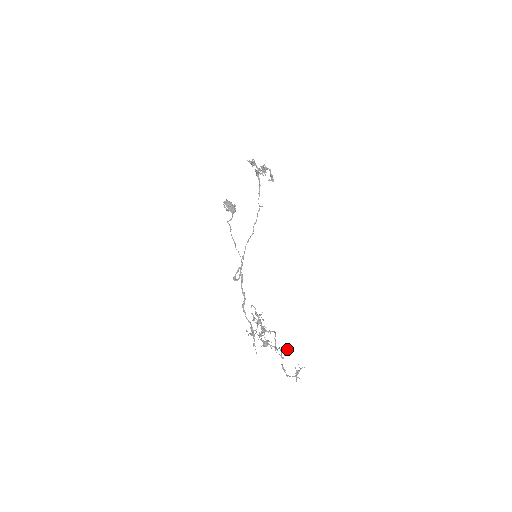
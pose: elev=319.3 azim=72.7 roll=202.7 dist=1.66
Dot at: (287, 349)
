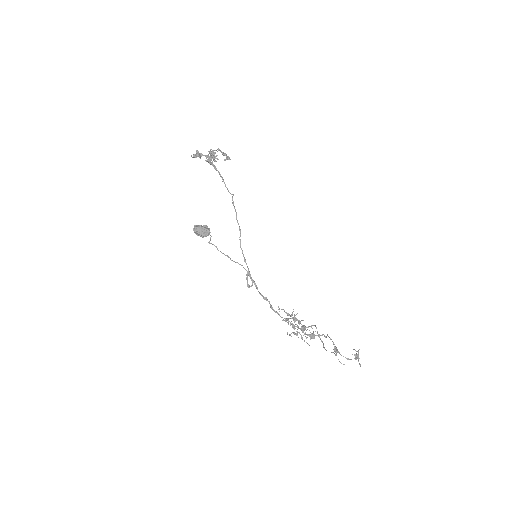
Dot at: (335, 347)
